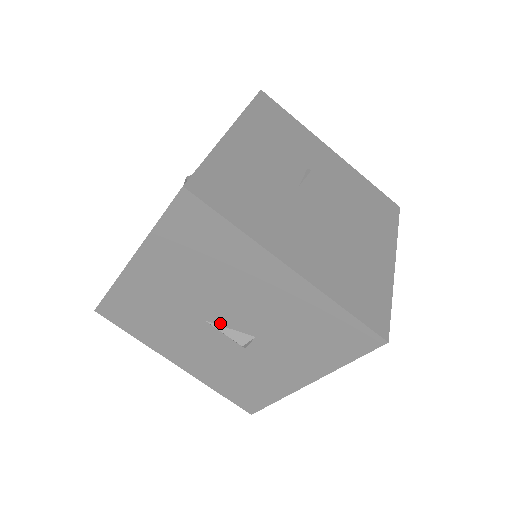
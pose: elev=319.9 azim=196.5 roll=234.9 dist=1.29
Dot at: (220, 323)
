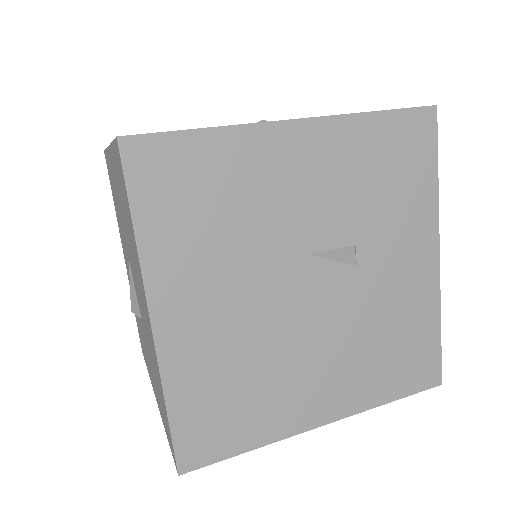
Dot at: occluded
